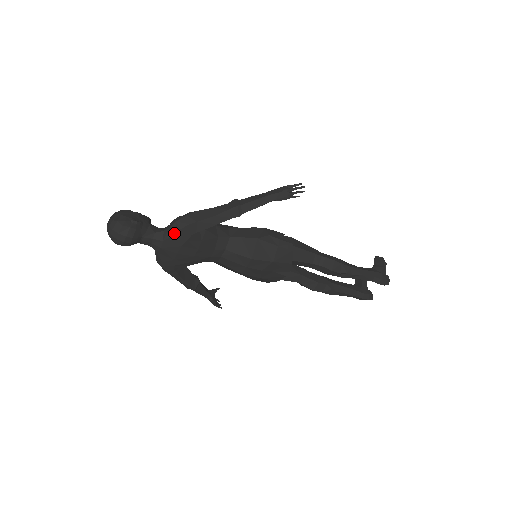
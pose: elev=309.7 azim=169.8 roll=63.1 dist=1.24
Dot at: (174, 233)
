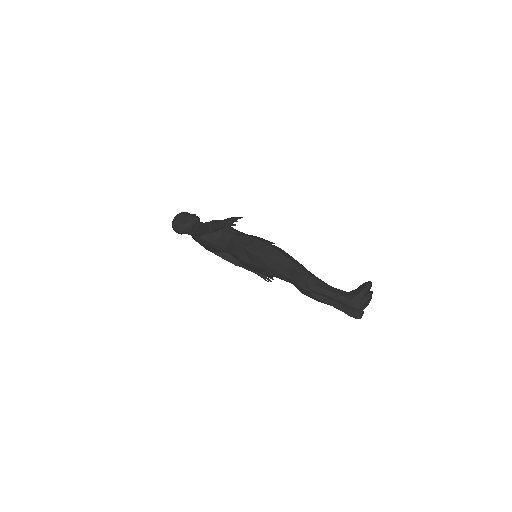
Dot at: occluded
